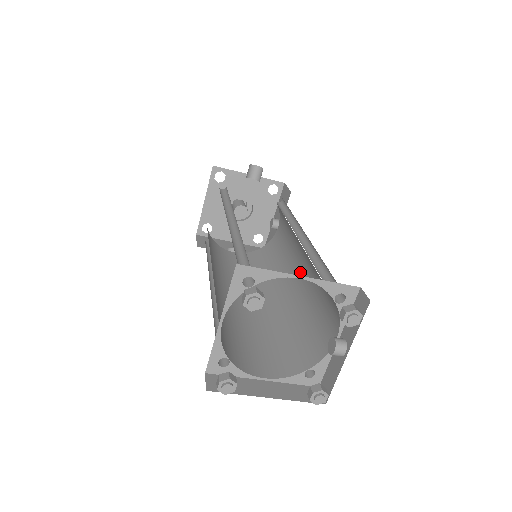
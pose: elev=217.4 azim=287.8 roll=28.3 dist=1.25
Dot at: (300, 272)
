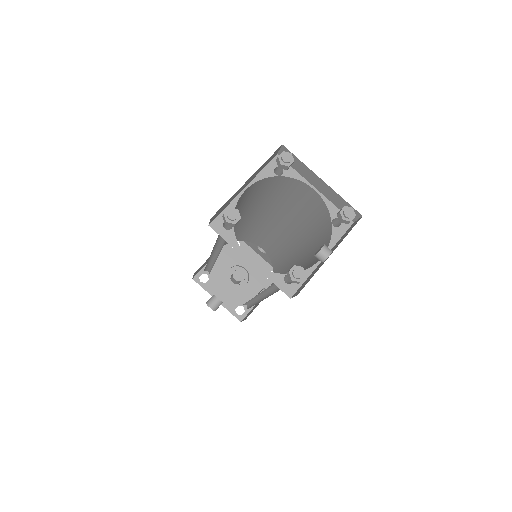
Dot at: occluded
